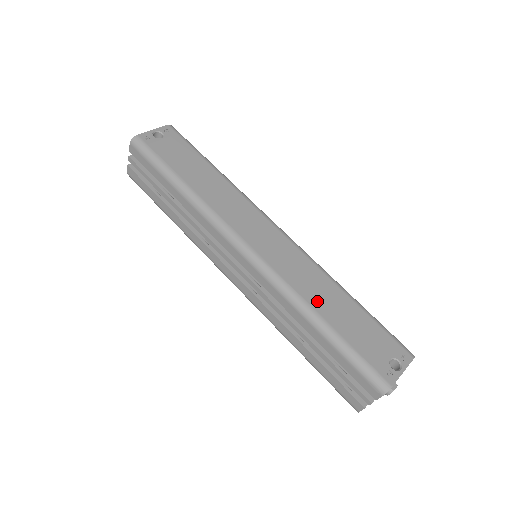
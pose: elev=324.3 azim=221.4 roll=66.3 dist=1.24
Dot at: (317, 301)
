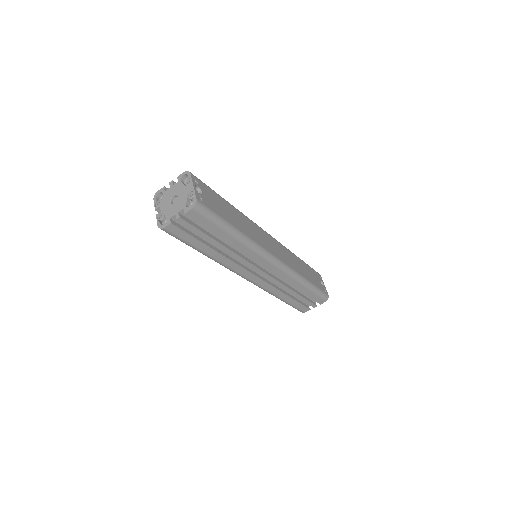
Dot at: (301, 271)
